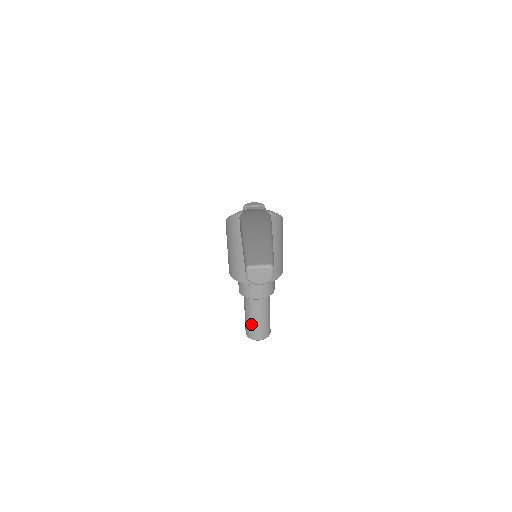
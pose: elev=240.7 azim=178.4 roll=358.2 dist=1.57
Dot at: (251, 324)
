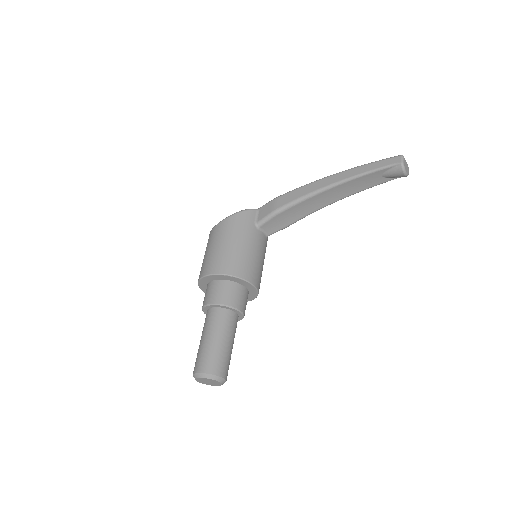
Dot at: (221, 350)
